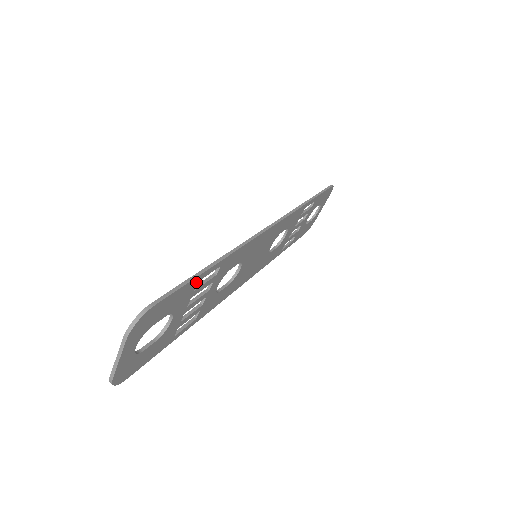
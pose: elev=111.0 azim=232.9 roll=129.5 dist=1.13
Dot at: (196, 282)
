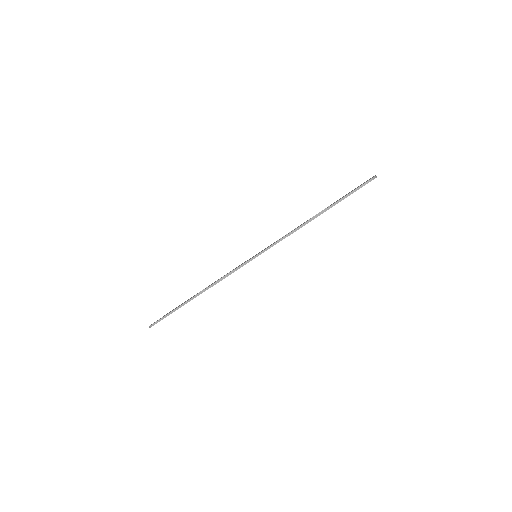
Dot at: occluded
